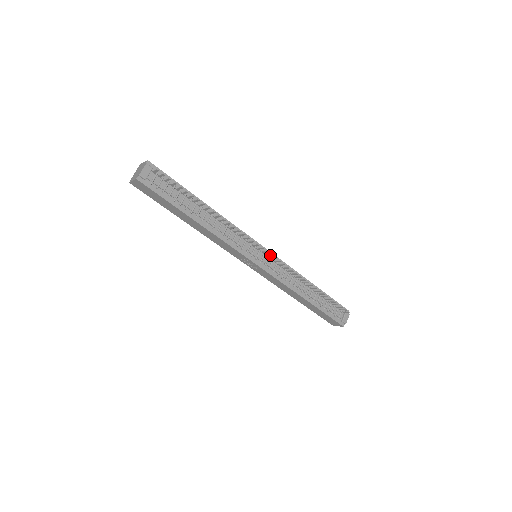
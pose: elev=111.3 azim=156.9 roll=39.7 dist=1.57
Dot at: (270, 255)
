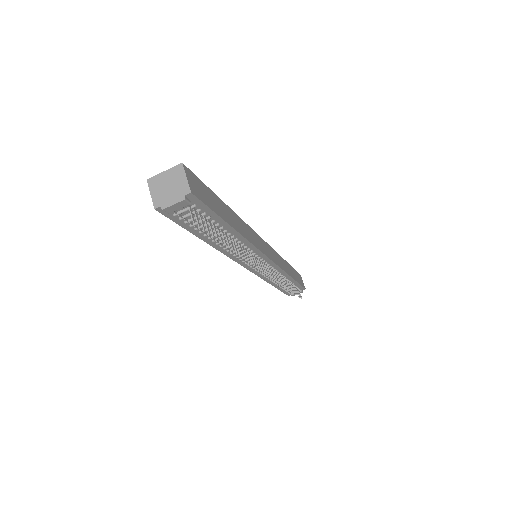
Dot at: (268, 272)
